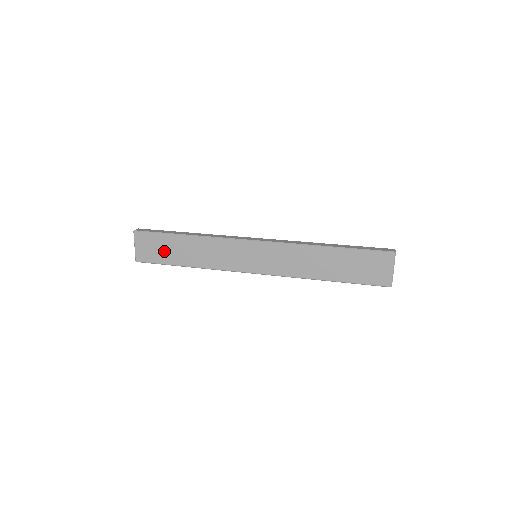
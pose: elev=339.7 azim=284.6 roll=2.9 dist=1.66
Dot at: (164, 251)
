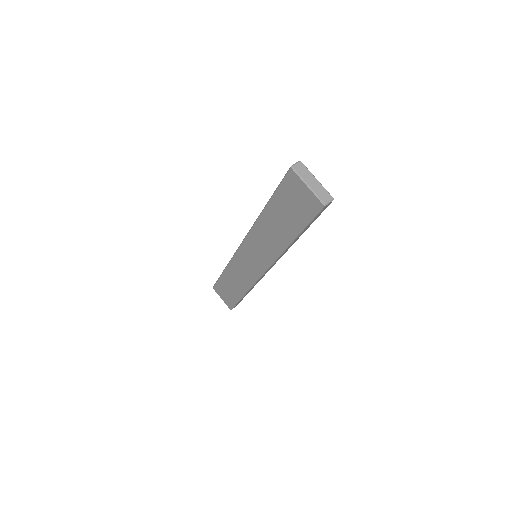
Dot at: (229, 292)
